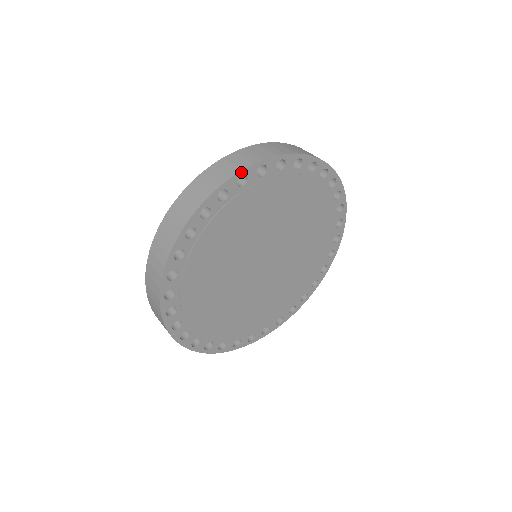
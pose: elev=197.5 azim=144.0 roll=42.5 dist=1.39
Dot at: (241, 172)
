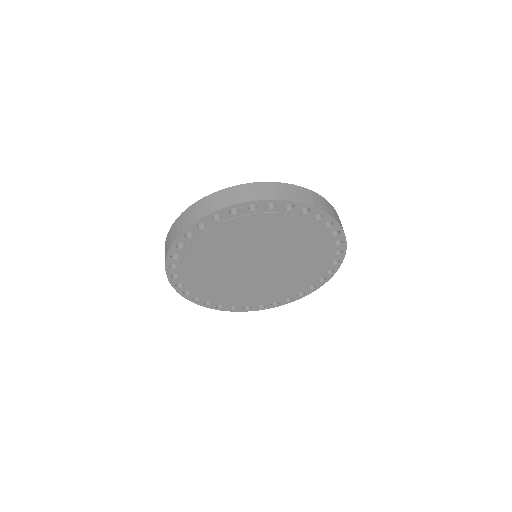
Dot at: (183, 232)
